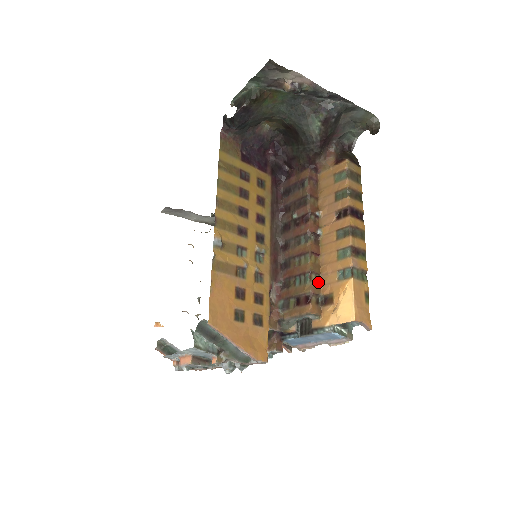
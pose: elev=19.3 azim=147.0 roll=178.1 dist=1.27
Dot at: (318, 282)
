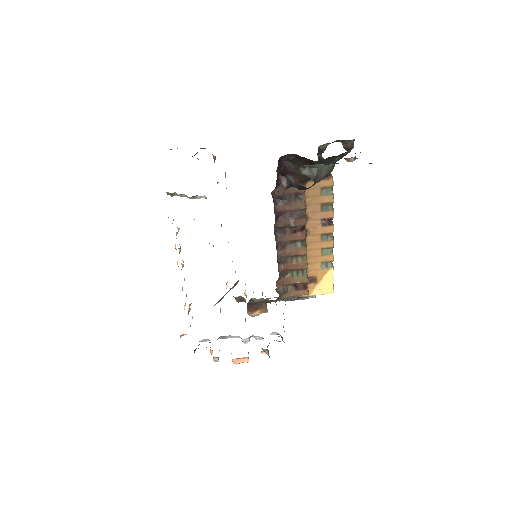
Dot at: occluded
